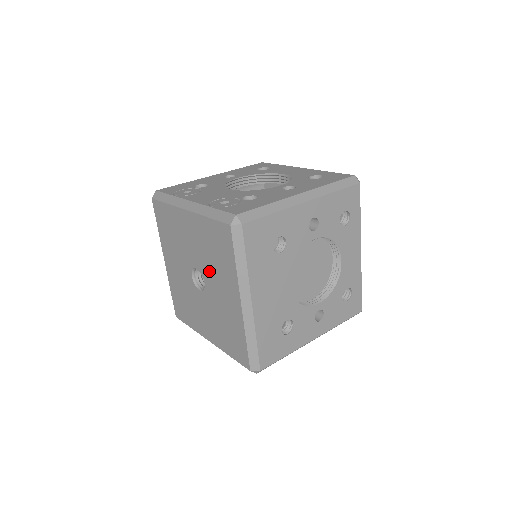
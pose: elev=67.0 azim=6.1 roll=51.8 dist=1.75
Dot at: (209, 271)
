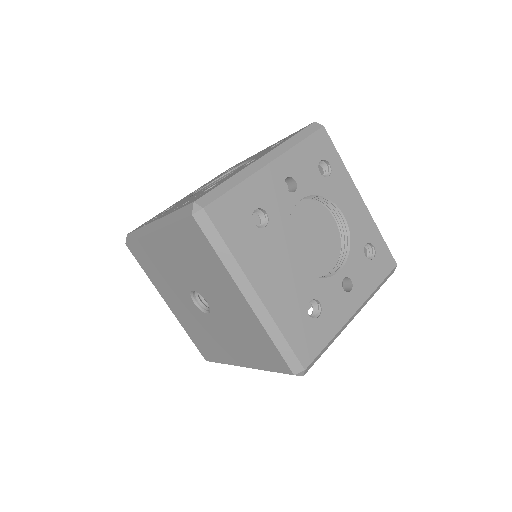
Dot at: (203, 284)
